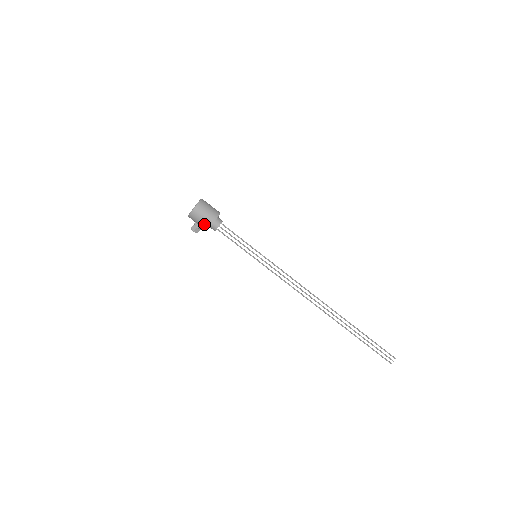
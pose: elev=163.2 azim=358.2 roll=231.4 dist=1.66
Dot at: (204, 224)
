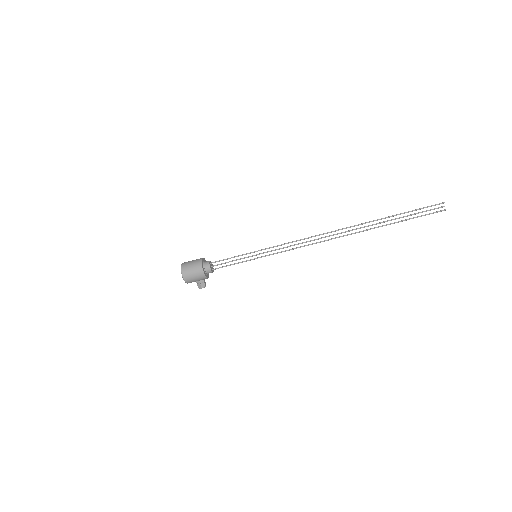
Dot at: (199, 277)
